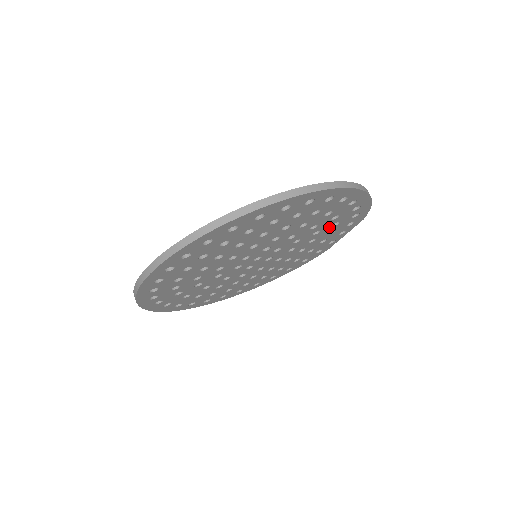
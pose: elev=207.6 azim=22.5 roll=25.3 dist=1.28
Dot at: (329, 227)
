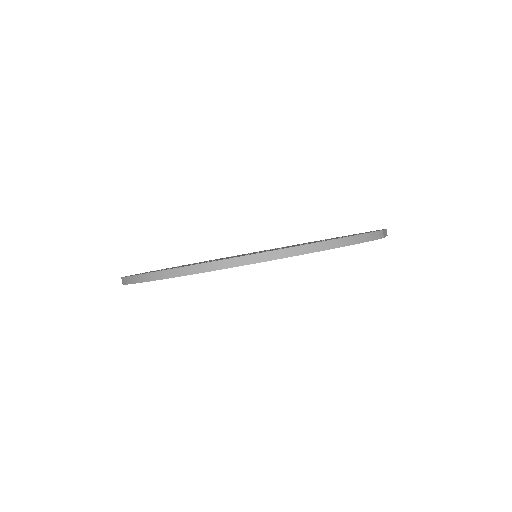
Dot at: occluded
